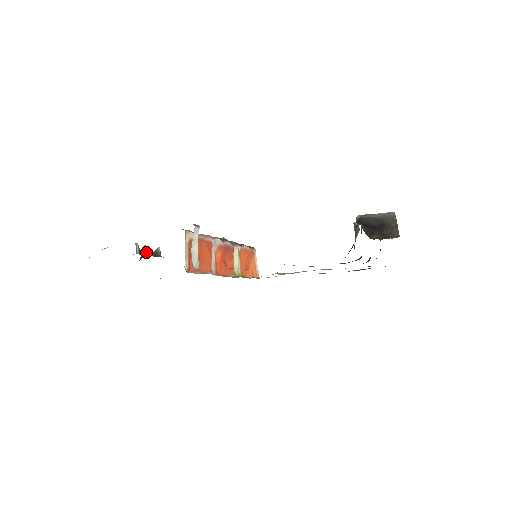
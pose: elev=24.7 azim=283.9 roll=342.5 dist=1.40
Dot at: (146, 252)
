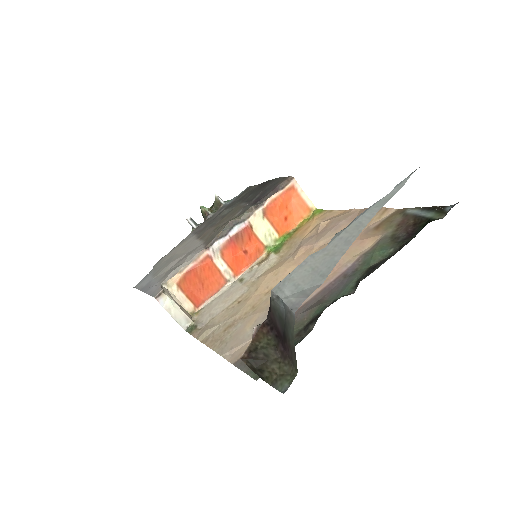
Dot at: (204, 214)
